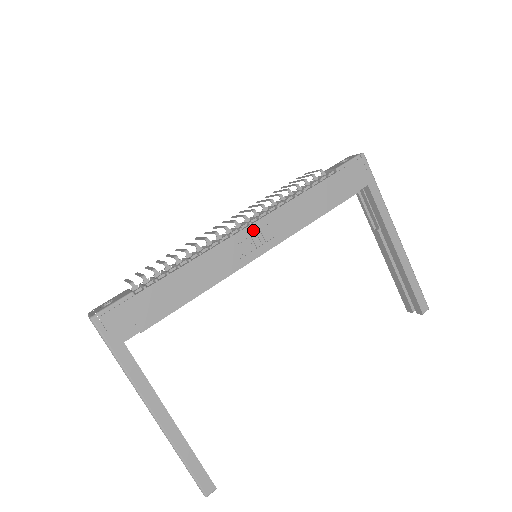
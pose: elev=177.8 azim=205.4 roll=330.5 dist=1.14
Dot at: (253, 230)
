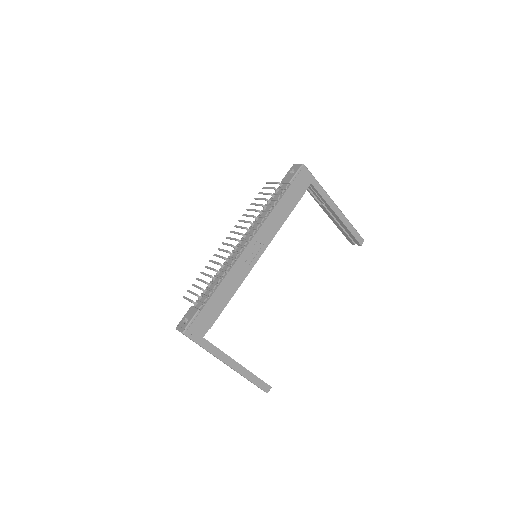
Dot at: (252, 245)
